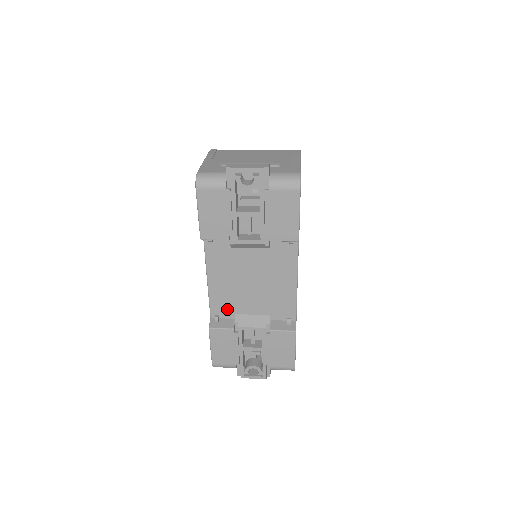
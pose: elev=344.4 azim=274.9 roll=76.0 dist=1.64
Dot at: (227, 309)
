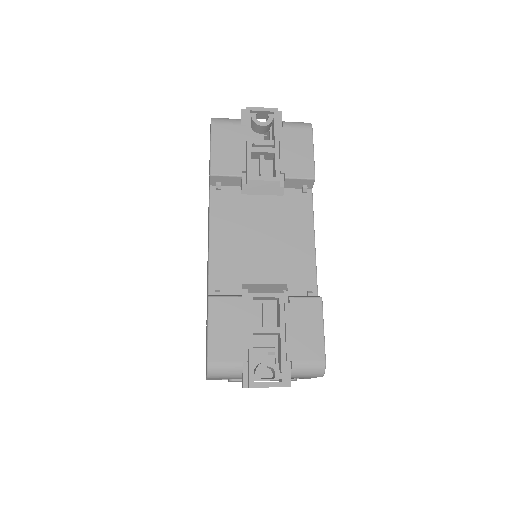
Dot at: (231, 280)
